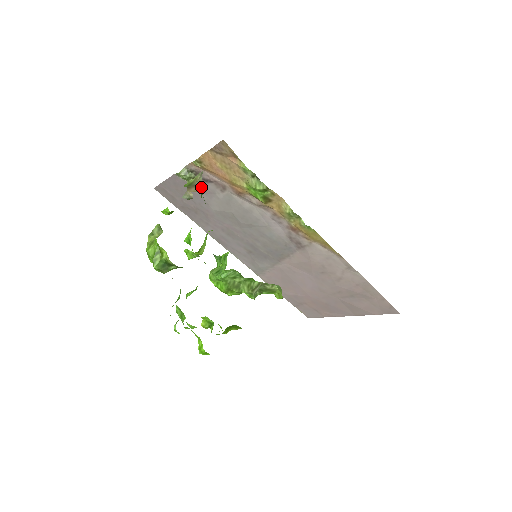
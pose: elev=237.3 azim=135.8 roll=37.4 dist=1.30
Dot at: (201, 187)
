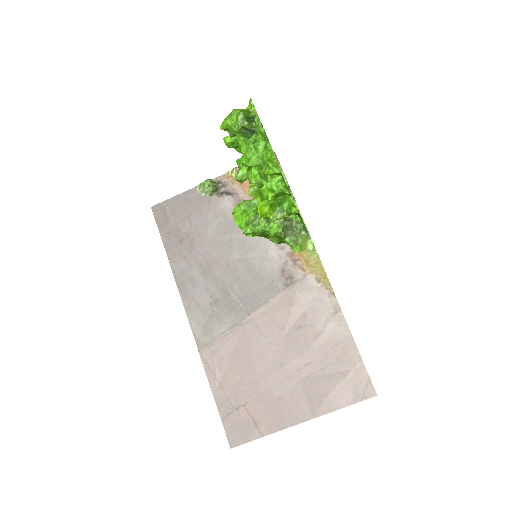
Dot at: occluded
